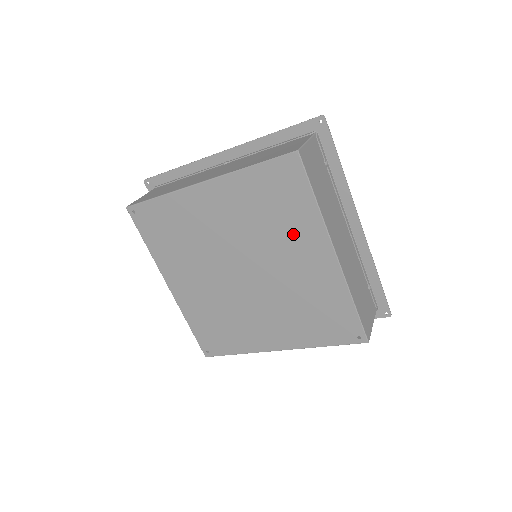
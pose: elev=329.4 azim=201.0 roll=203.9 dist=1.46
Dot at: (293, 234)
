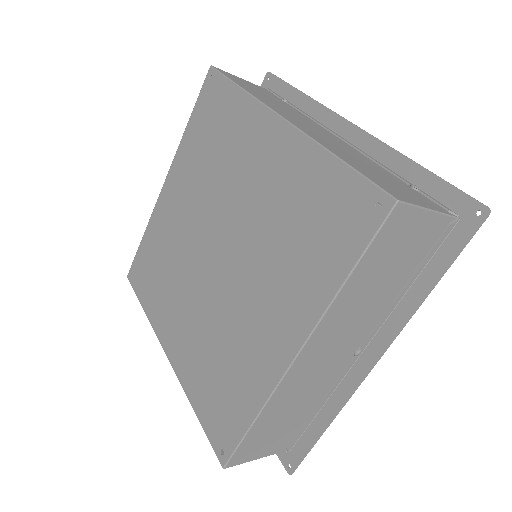
Dot at: (237, 145)
